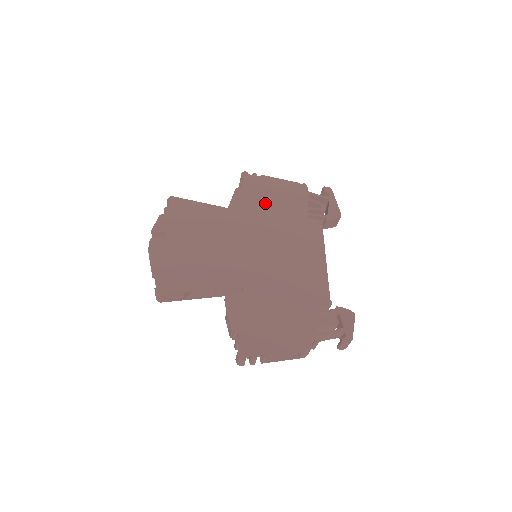
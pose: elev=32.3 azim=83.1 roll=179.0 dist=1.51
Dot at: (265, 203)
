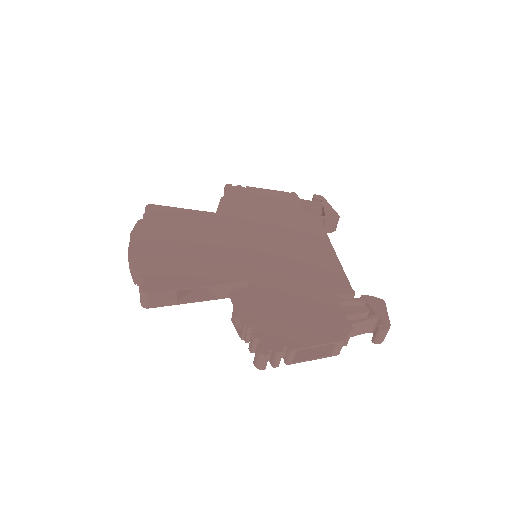
Dot at: (256, 208)
